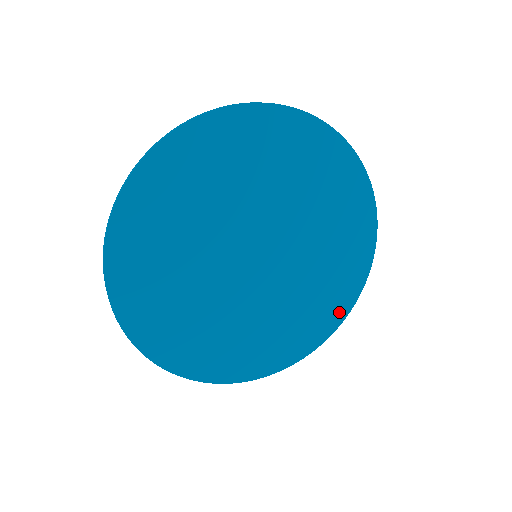
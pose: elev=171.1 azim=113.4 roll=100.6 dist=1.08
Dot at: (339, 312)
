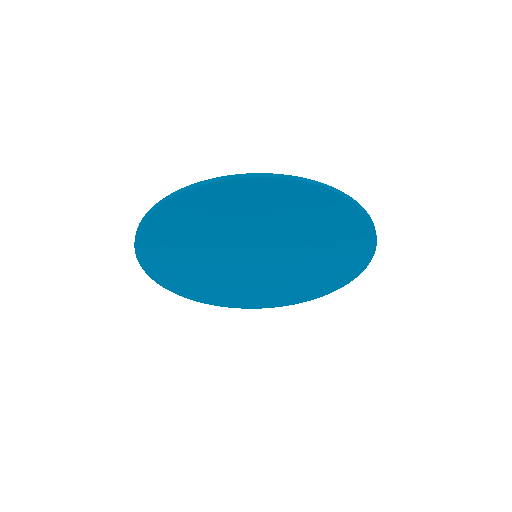
Dot at: (331, 287)
